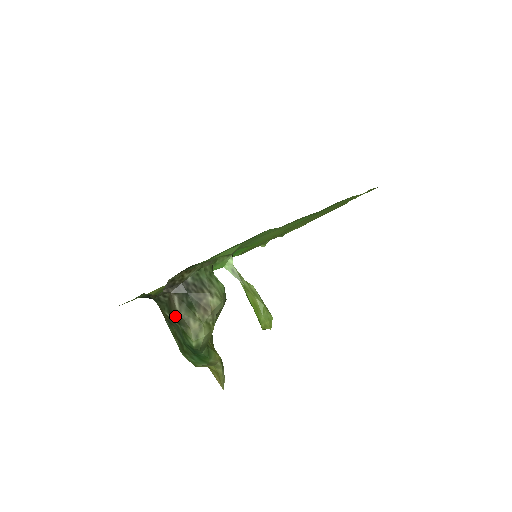
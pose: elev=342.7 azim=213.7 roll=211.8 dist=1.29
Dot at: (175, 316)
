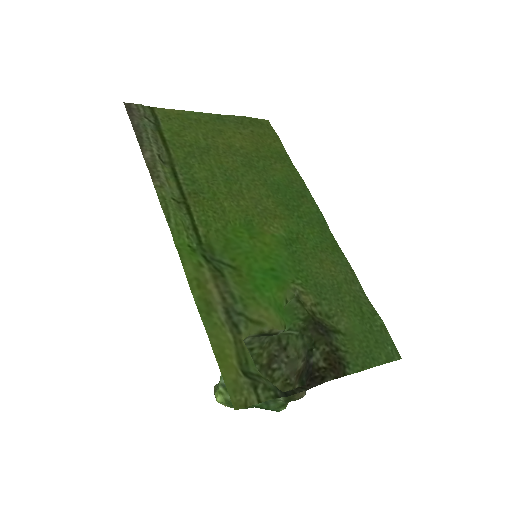
Dot at: (293, 400)
